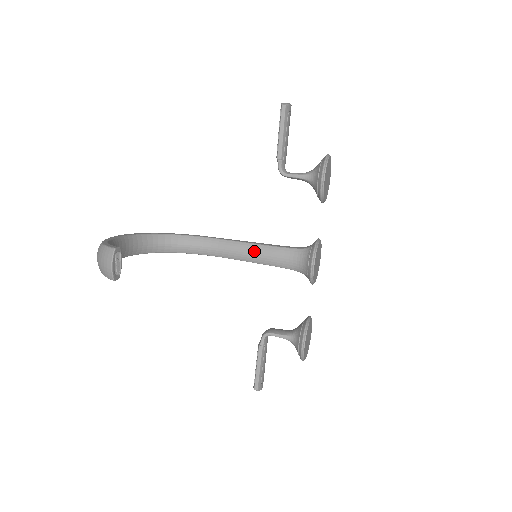
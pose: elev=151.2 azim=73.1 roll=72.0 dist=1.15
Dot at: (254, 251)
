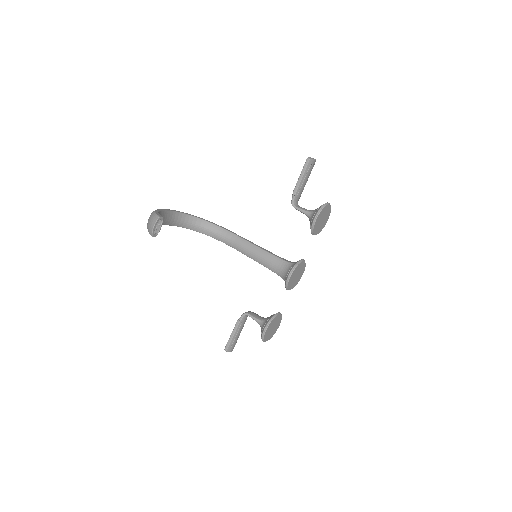
Dot at: (257, 252)
